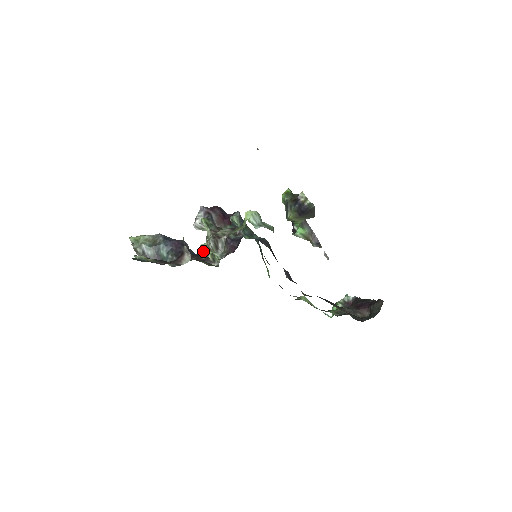
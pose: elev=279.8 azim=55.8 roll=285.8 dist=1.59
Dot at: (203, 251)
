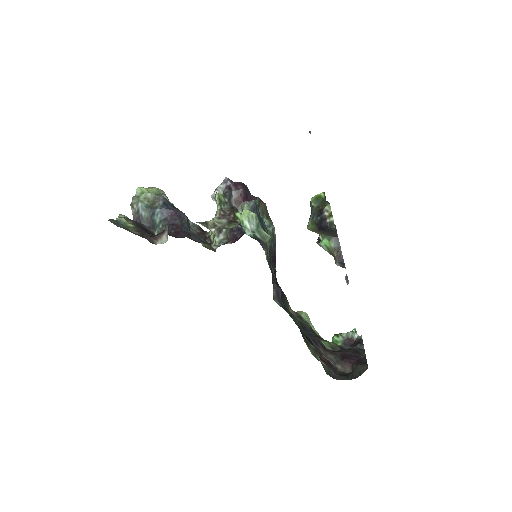
Dot at: occluded
